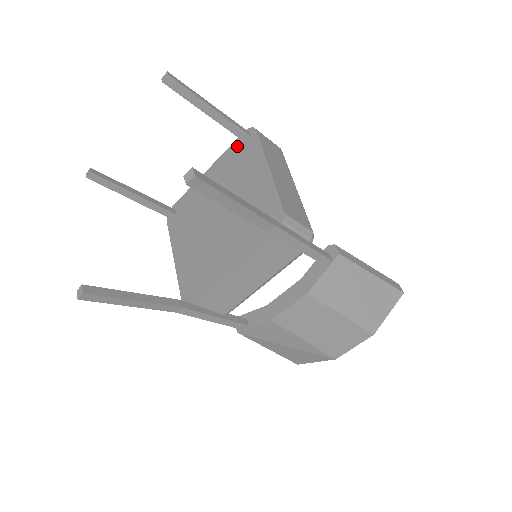
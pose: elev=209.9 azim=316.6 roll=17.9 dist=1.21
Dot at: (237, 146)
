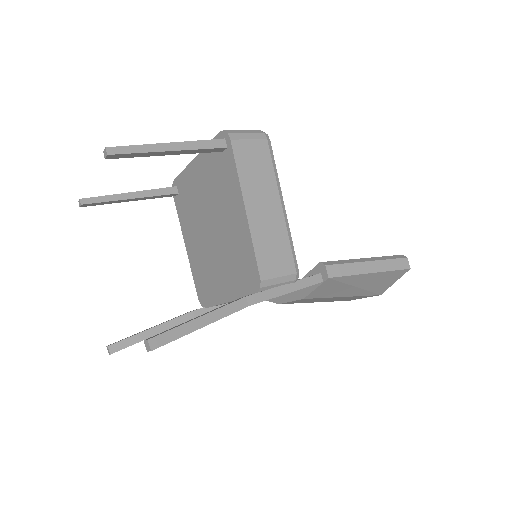
Dot at: occluded
